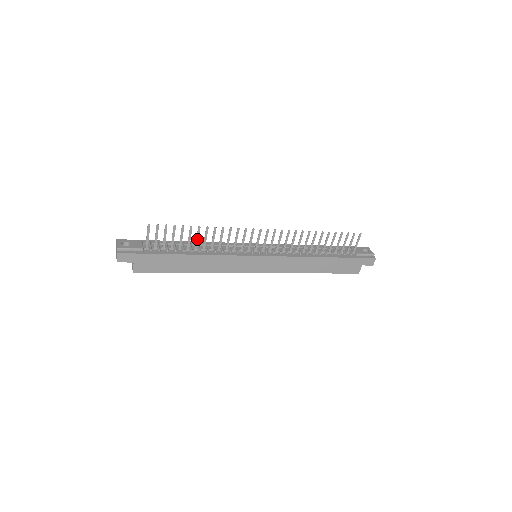
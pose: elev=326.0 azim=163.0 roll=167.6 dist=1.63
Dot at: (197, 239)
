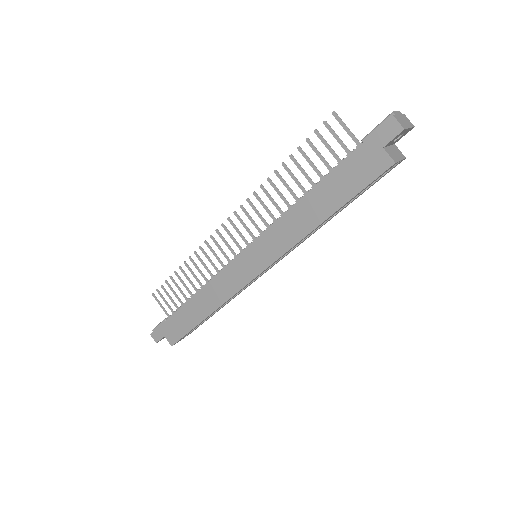
Dot at: (189, 280)
